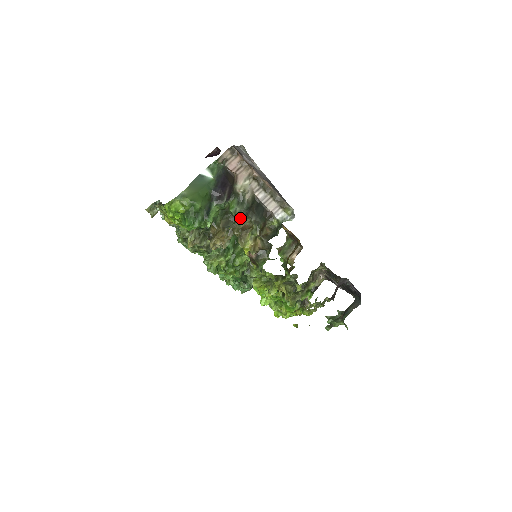
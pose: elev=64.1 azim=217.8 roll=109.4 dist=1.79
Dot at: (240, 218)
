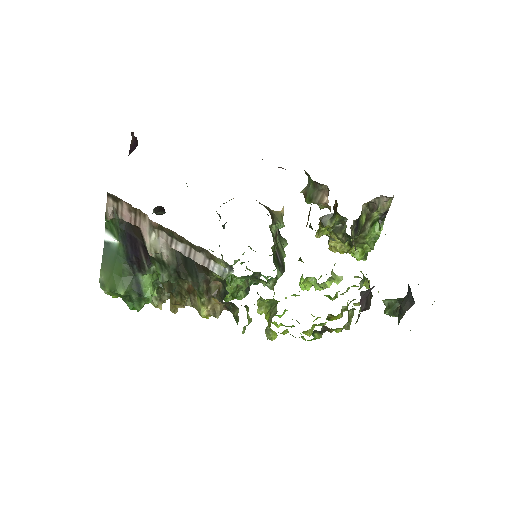
Dot at: occluded
